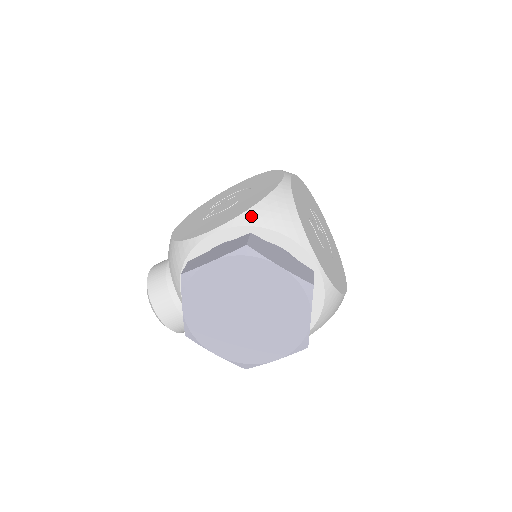
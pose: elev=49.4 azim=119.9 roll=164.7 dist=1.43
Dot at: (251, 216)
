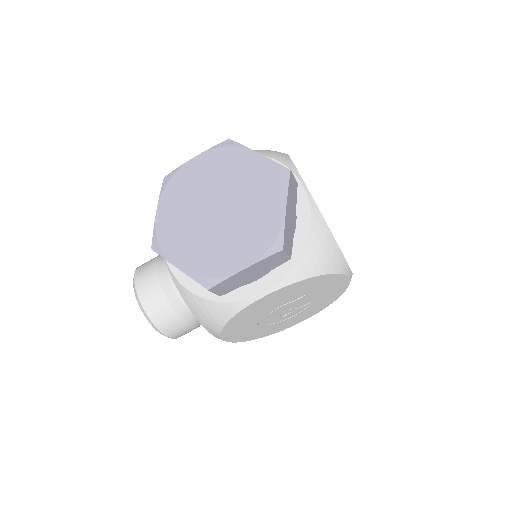
Dot at: occluded
